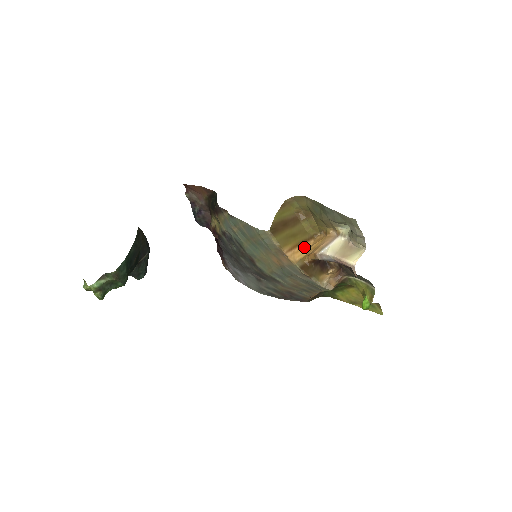
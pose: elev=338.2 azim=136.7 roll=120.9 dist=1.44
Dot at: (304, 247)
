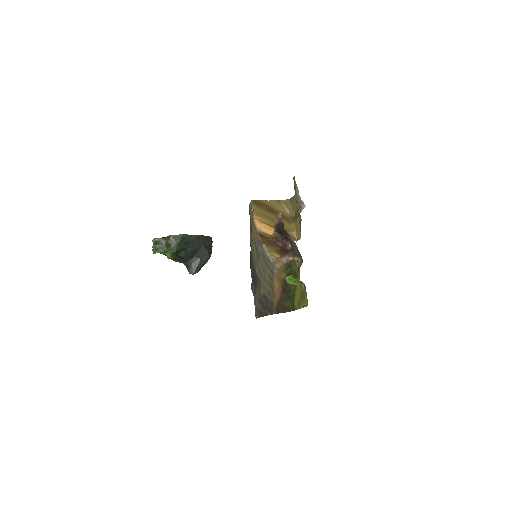
Dot at: occluded
